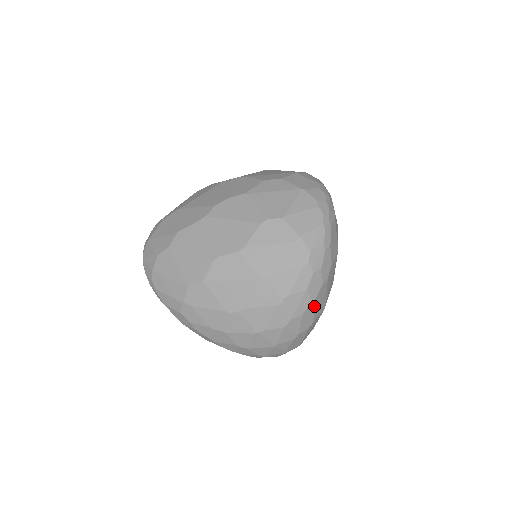
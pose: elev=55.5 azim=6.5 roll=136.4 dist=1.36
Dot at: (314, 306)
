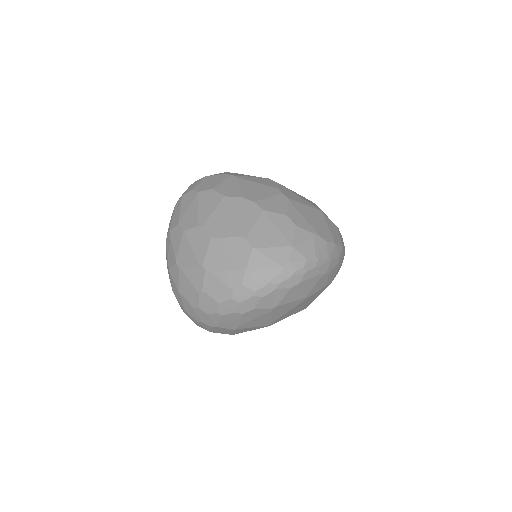
Dot at: (220, 318)
